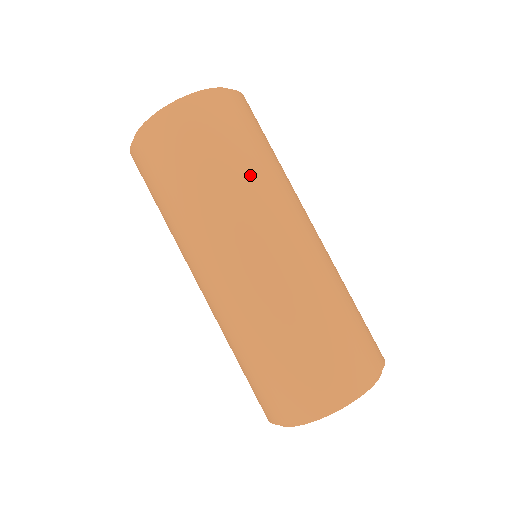
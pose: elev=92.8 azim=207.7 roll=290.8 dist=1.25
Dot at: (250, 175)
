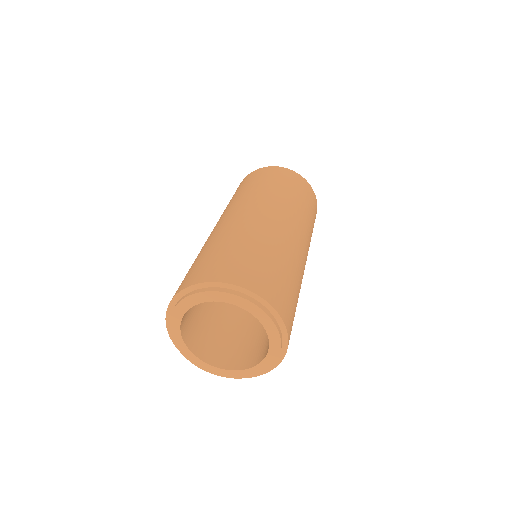
Dot at: (311, 232)
